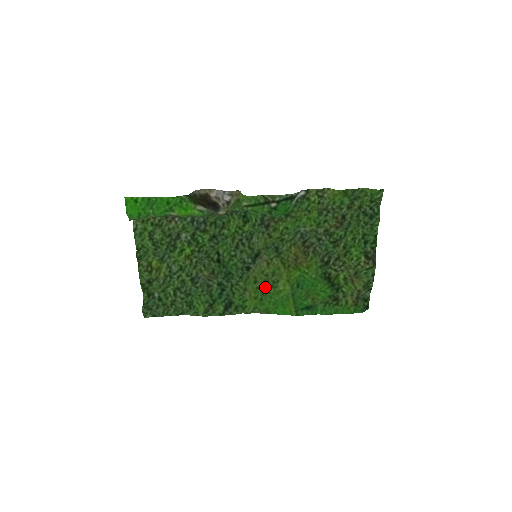
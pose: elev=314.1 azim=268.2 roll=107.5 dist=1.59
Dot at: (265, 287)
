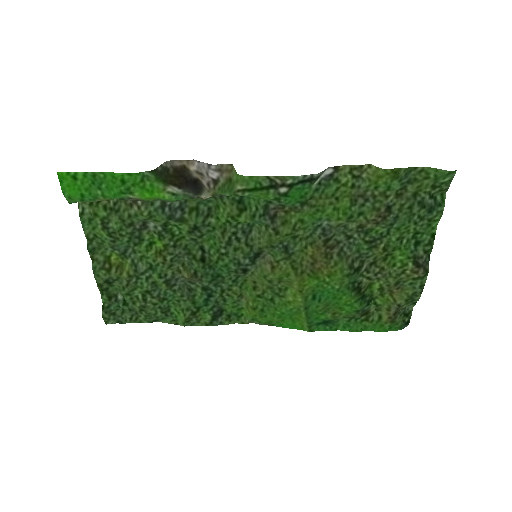
Dot at: (268, 295)
